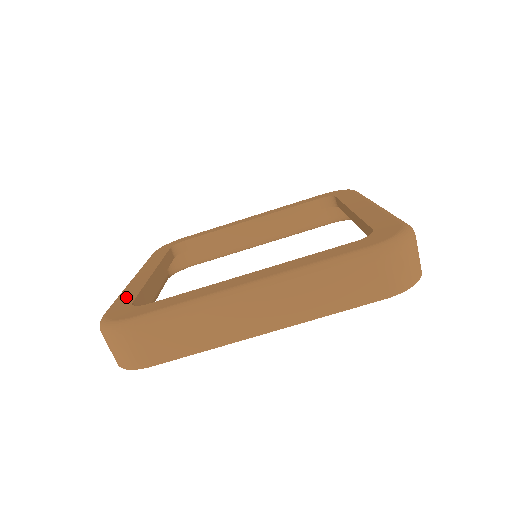
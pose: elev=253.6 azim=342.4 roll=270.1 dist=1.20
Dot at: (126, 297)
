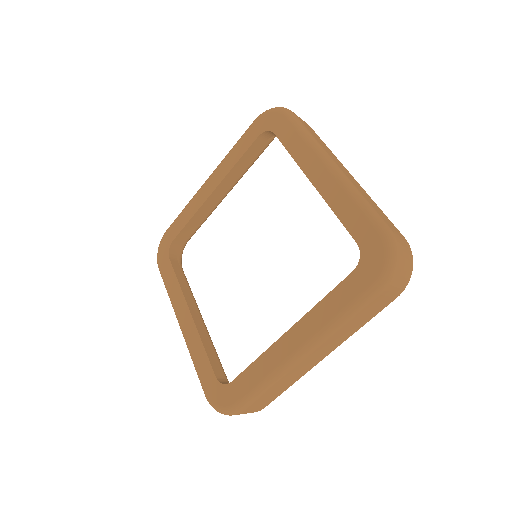
Dot at: (203, 367)
